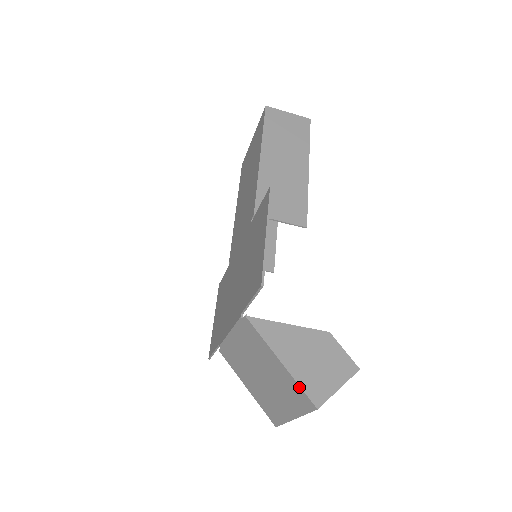
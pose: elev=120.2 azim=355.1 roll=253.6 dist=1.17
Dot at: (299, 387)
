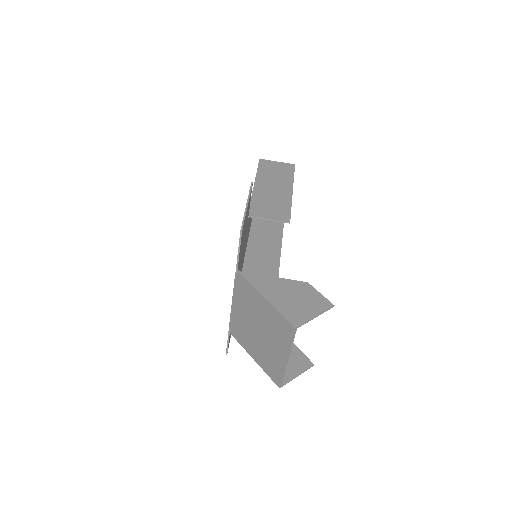
Dot at: (281, 315)
